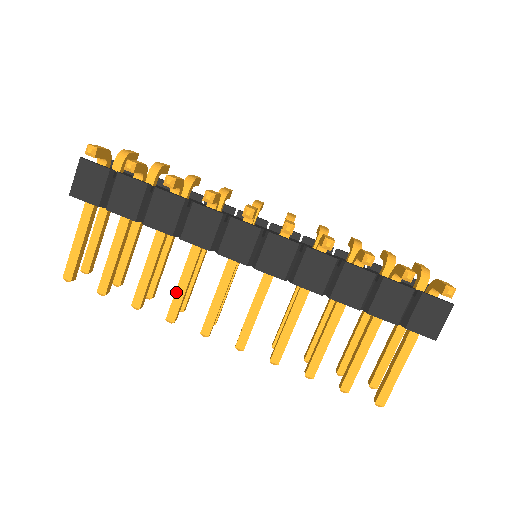
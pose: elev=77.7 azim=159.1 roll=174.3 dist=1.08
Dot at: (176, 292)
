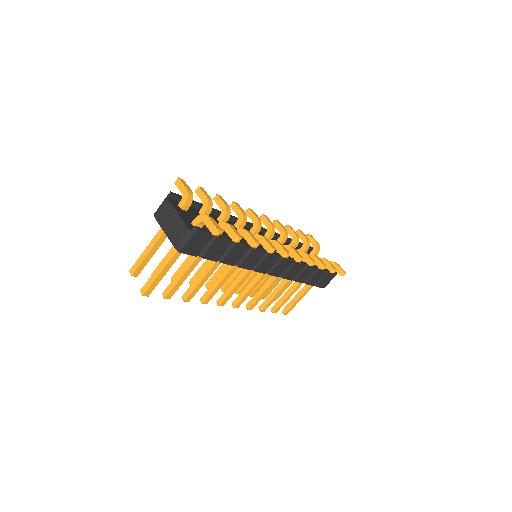
Dot at: (215, 289)
